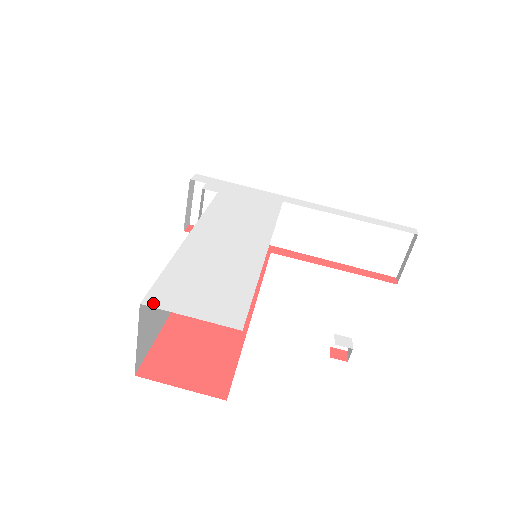
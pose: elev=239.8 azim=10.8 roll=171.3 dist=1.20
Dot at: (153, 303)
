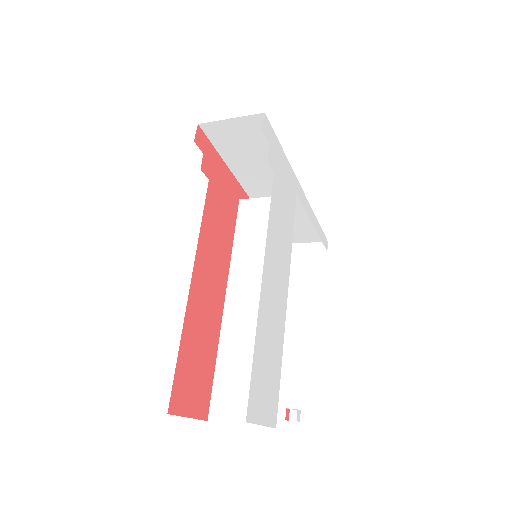
Dot at: (251, 417)
